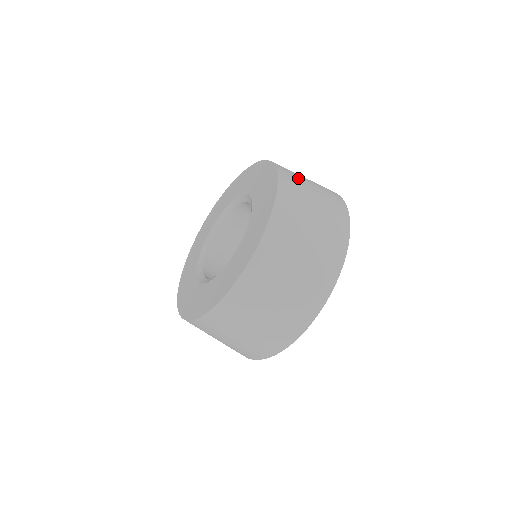
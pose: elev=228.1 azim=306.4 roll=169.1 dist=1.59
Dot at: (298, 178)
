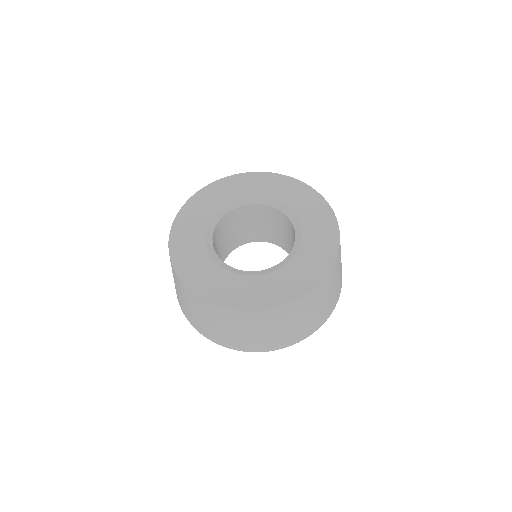
Dot at: occluded
